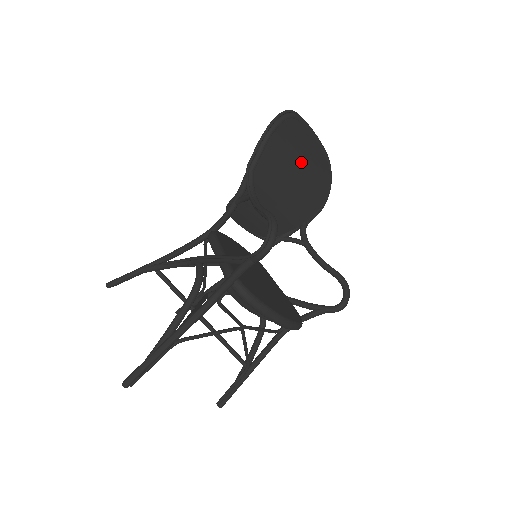
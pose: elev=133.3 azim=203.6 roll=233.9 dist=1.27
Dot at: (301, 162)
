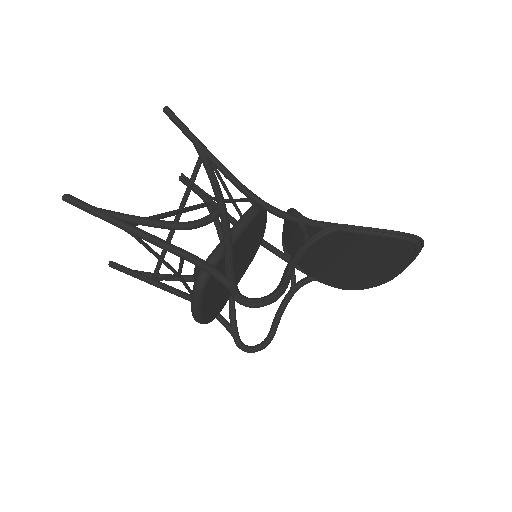
Dot at: (372, 264)
